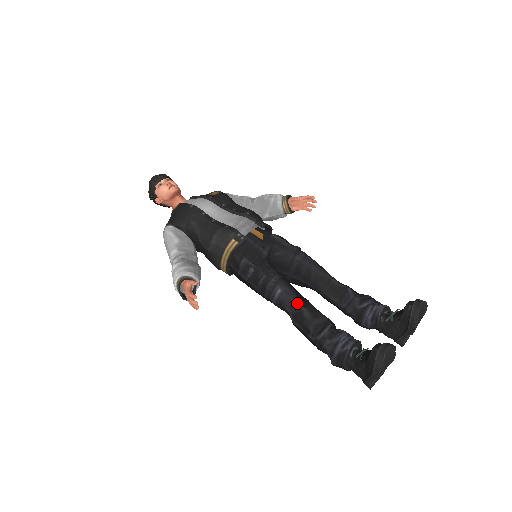
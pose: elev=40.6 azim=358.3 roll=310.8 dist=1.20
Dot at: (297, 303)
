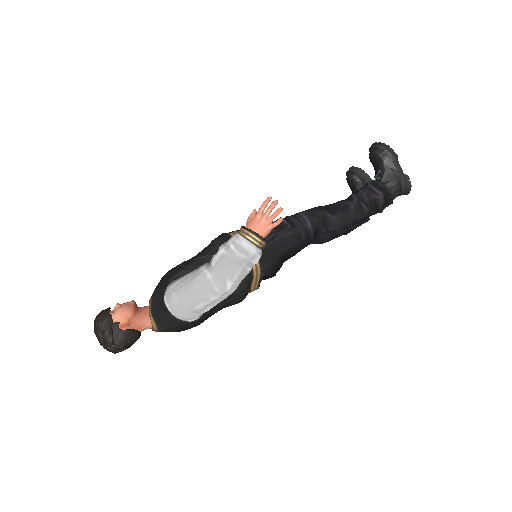
Dot at: (317, 207)
